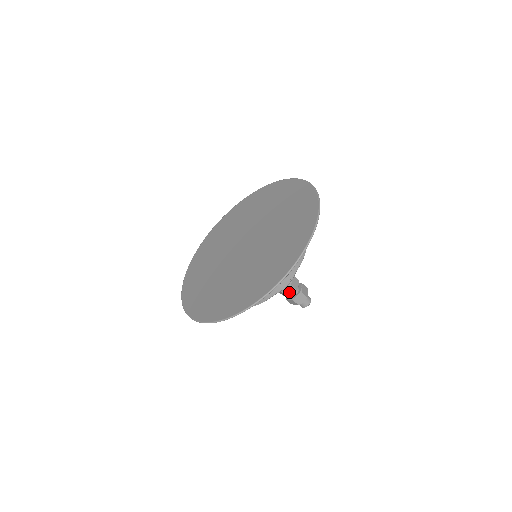
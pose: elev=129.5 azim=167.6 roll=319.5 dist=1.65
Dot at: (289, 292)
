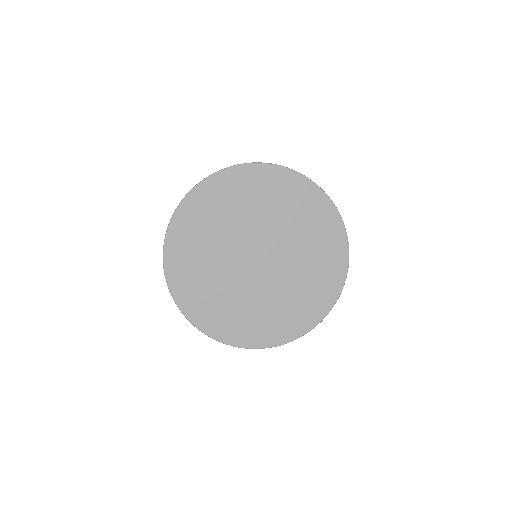
Dot at: occluded
